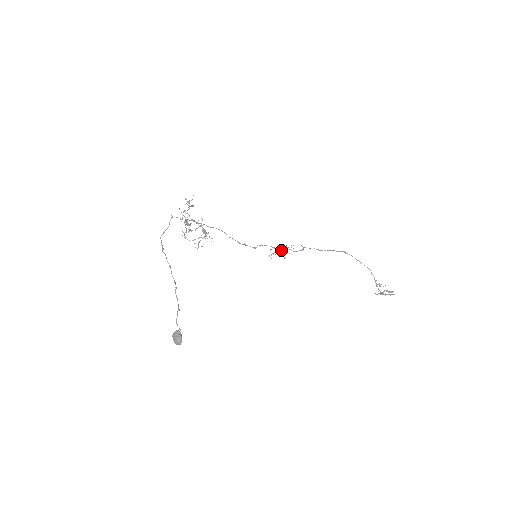
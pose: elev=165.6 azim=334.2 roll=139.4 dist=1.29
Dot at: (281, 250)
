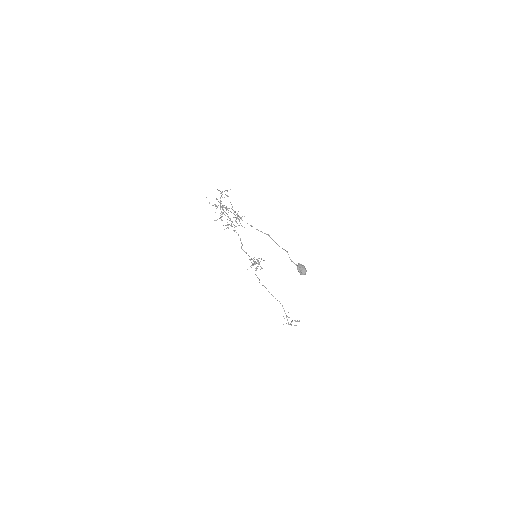
Dot at: occluded
